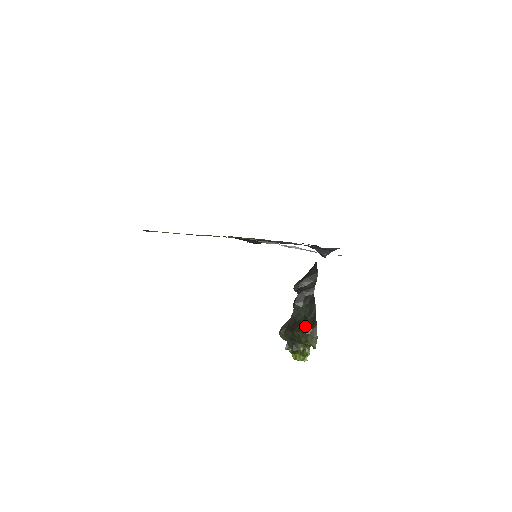
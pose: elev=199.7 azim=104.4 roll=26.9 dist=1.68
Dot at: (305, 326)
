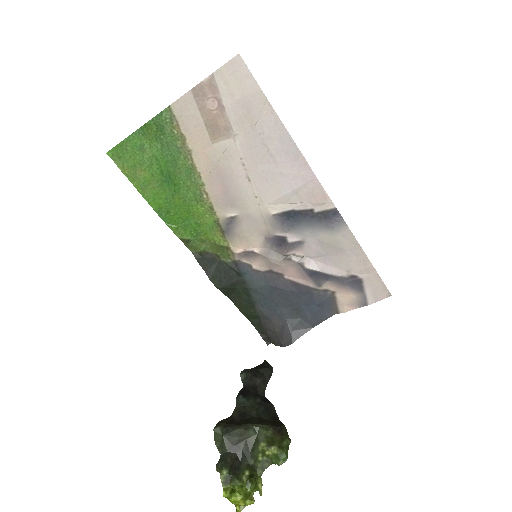
Dot at: (266, 421)
